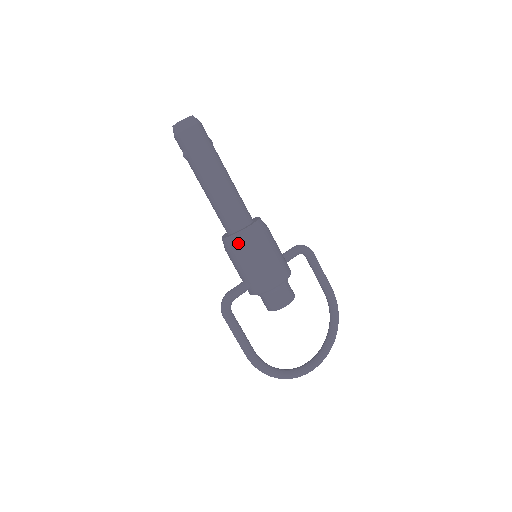
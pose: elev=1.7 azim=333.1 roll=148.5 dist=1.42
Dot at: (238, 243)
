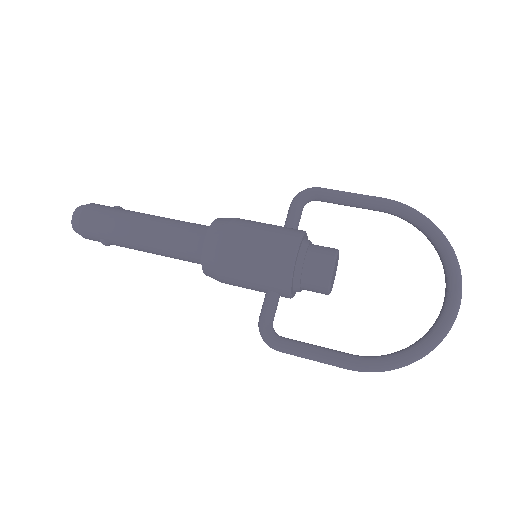
Dot at: (212, 264)
